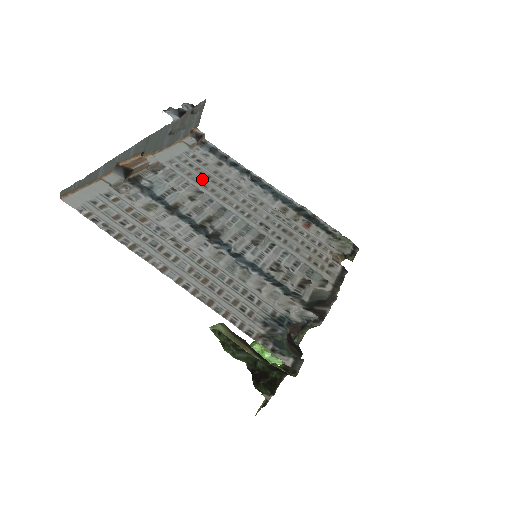
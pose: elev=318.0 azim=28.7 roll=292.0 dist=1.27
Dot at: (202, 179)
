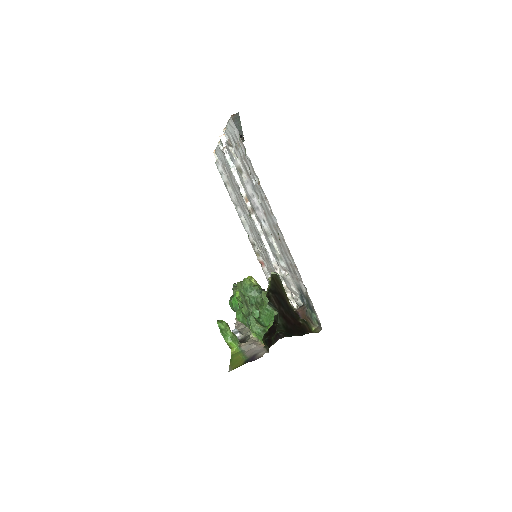
Dot at: (234, 184)
